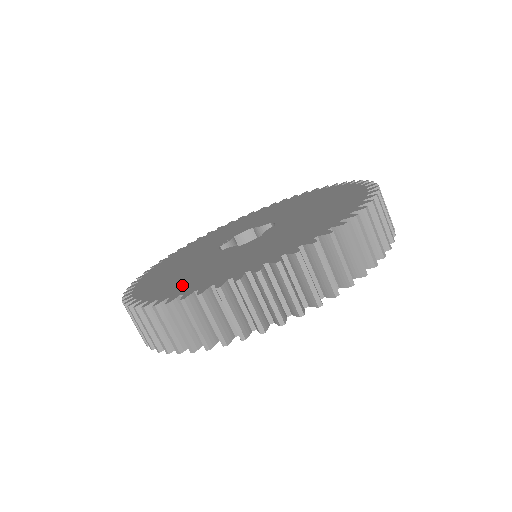
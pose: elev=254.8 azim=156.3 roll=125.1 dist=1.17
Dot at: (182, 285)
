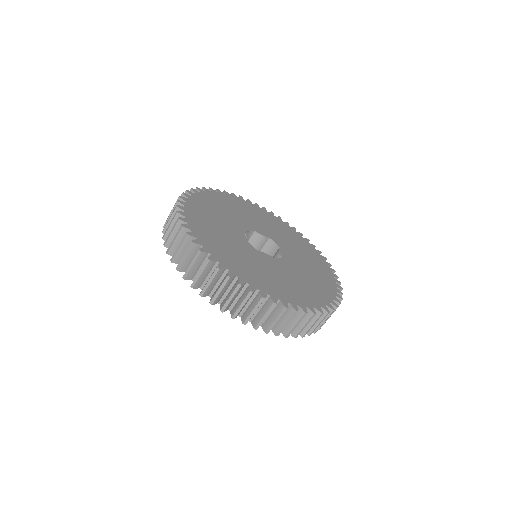
Dot at: (274, 287)
